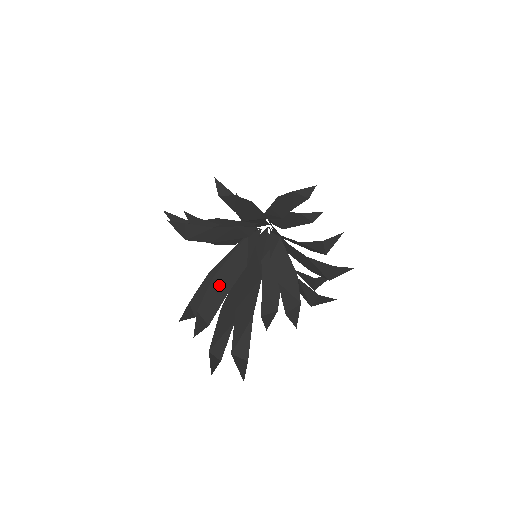
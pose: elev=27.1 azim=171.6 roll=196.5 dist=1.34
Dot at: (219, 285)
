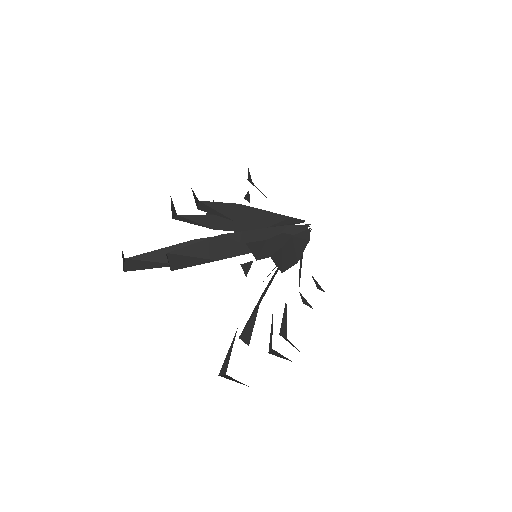
Dot at: (235, 211)
